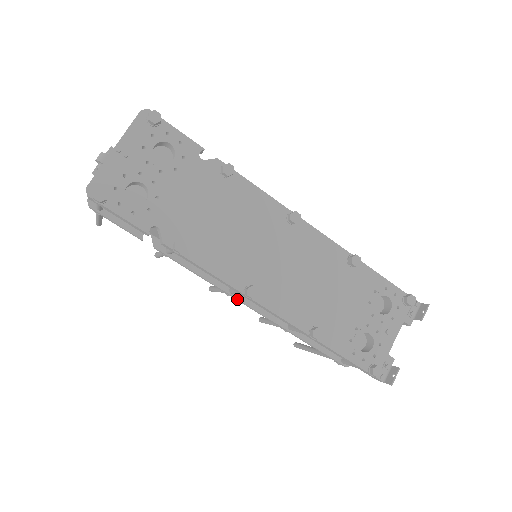
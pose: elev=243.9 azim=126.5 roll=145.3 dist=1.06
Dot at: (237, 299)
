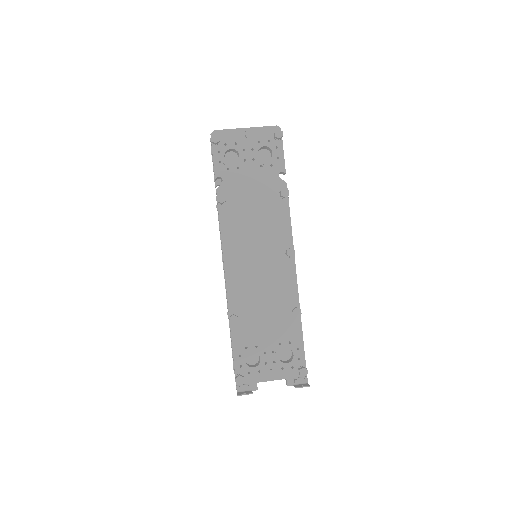
Dot at: (223, 266)
